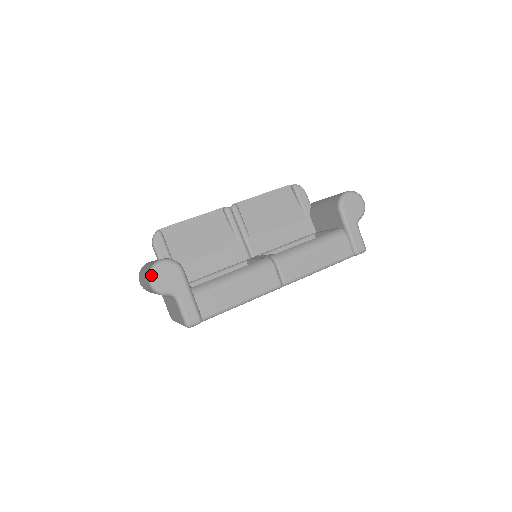
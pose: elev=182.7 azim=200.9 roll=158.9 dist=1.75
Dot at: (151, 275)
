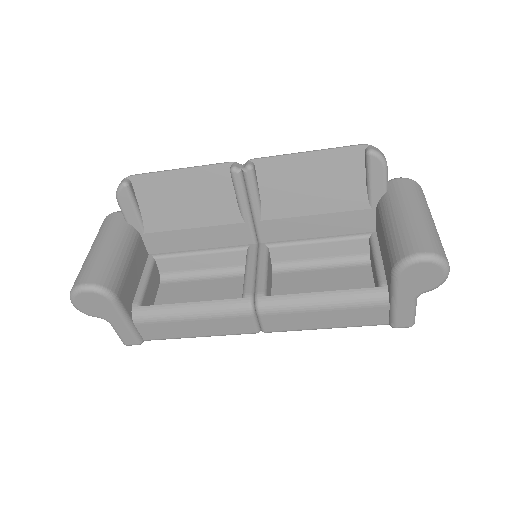
Dot at: (71, 299)
